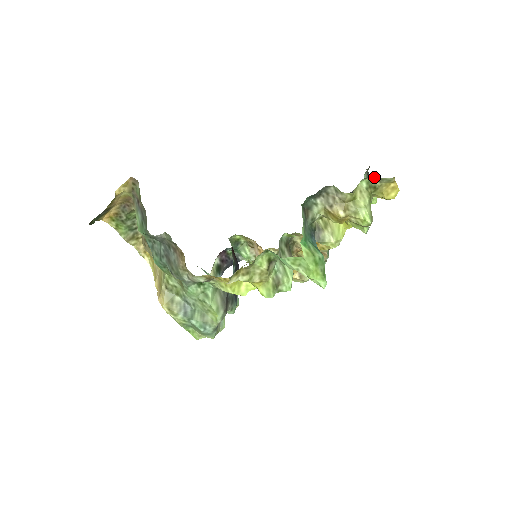
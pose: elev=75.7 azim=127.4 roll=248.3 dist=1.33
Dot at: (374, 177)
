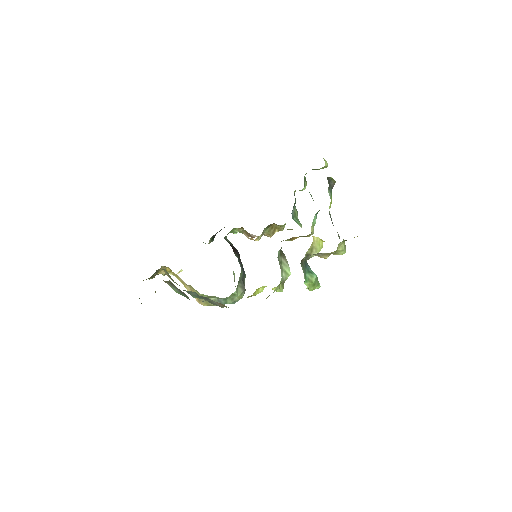
Dot at: occluded
